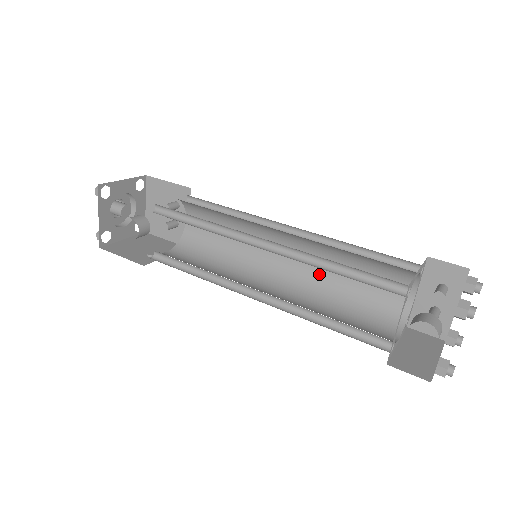
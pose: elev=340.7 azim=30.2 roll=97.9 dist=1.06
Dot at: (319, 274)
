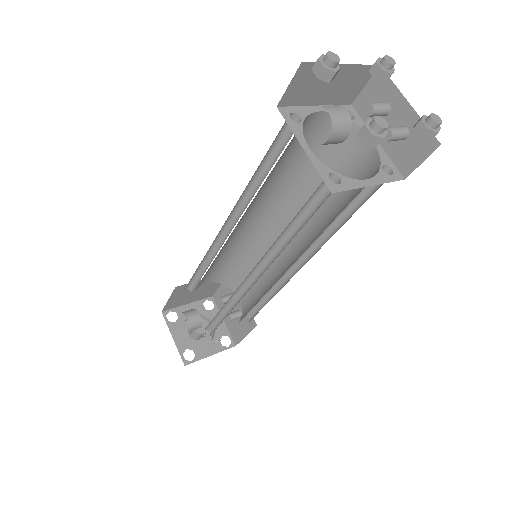
Dot at: (314, 225)
